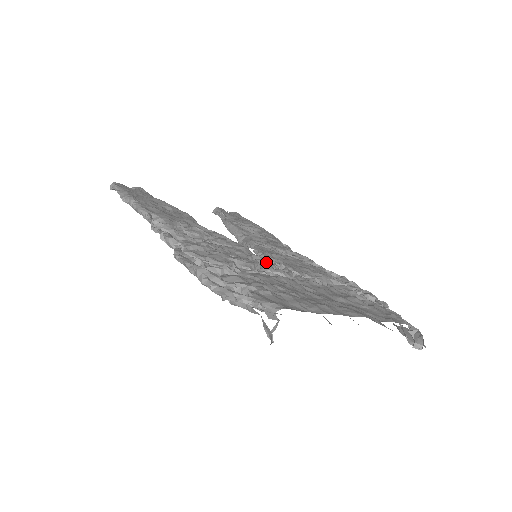
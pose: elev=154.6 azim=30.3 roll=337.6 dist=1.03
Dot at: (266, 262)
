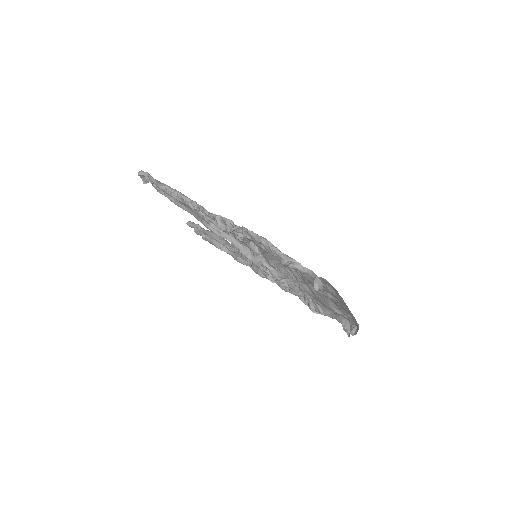
Dot at: occluded
